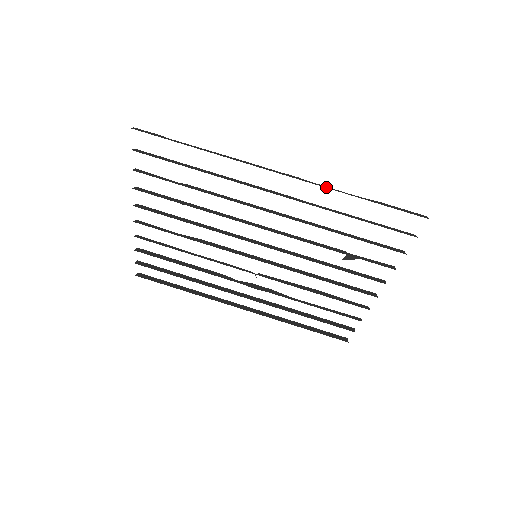
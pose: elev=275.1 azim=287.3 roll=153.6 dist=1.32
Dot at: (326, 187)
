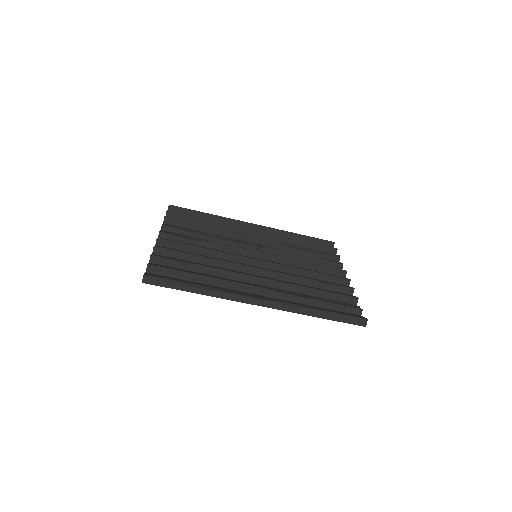
Dot at: (294, 311)
